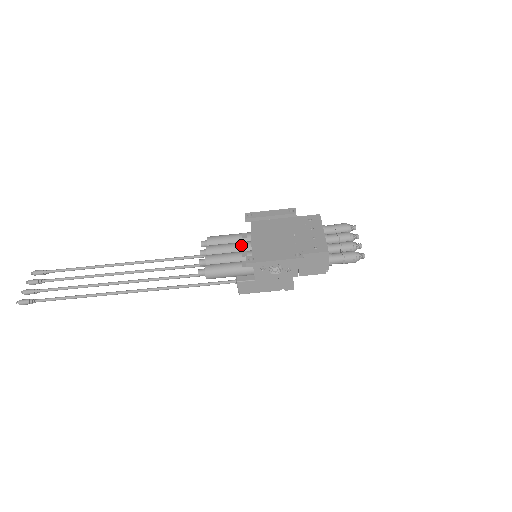
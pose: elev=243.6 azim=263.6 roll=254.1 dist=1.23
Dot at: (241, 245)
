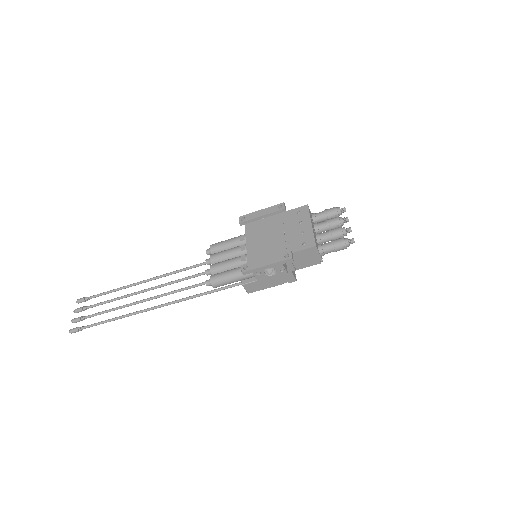
Dot at: (240, 249)
